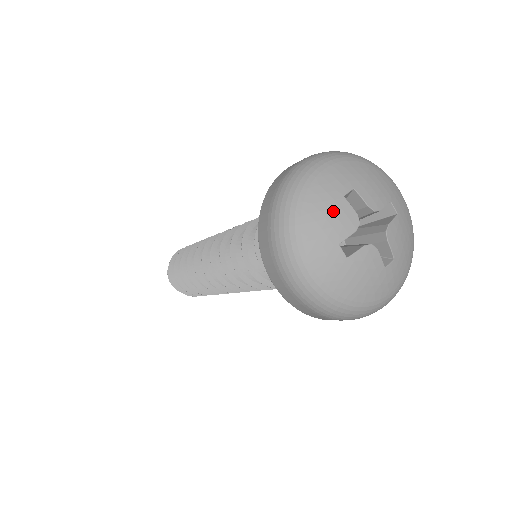
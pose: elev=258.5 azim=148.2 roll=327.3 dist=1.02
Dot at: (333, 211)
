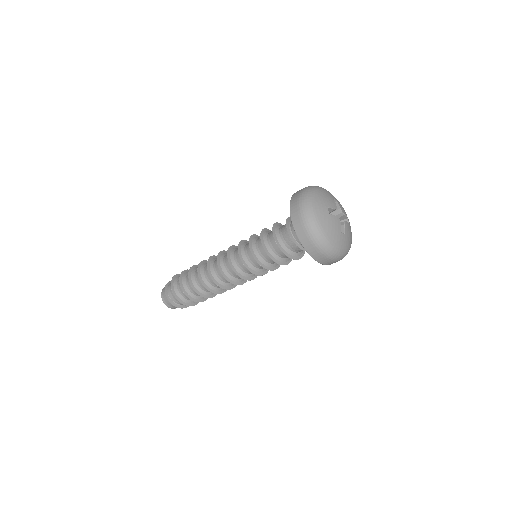
Dot at: (328, 198)
